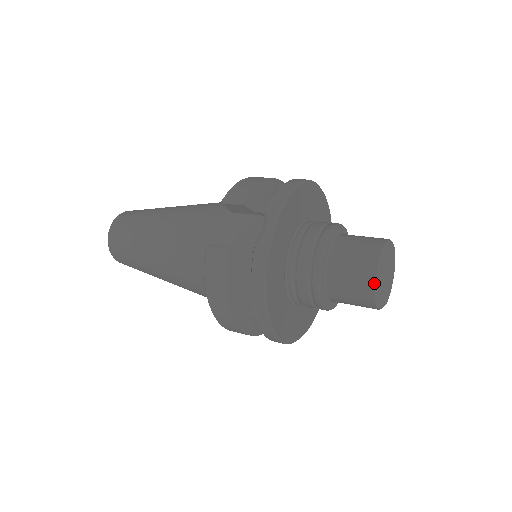
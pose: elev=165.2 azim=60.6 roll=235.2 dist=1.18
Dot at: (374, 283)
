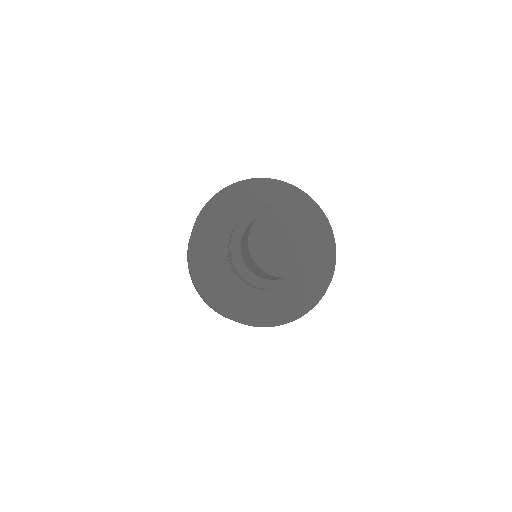
Dot at: (253, 222)
